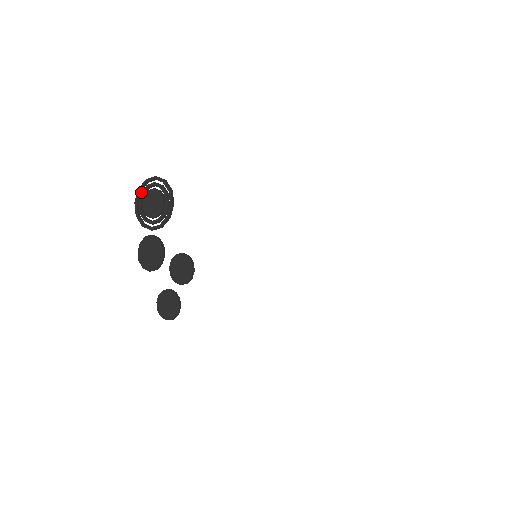
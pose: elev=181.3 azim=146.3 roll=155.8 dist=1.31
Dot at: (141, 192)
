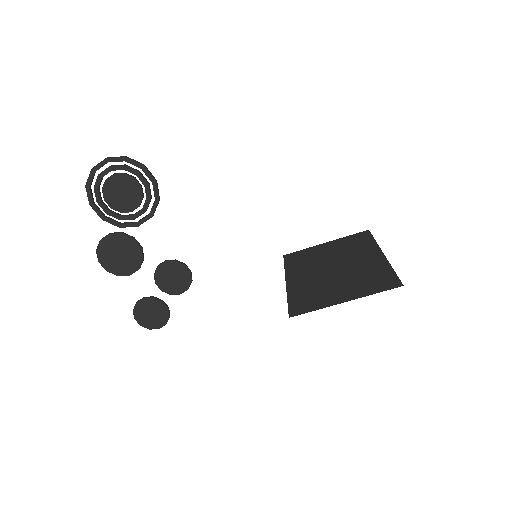
Dot at: (98, 174)
